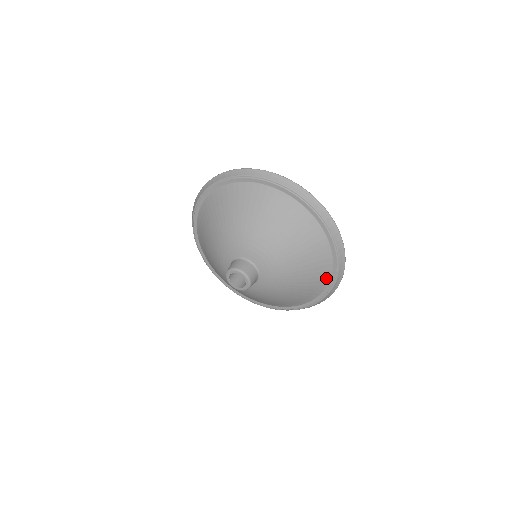
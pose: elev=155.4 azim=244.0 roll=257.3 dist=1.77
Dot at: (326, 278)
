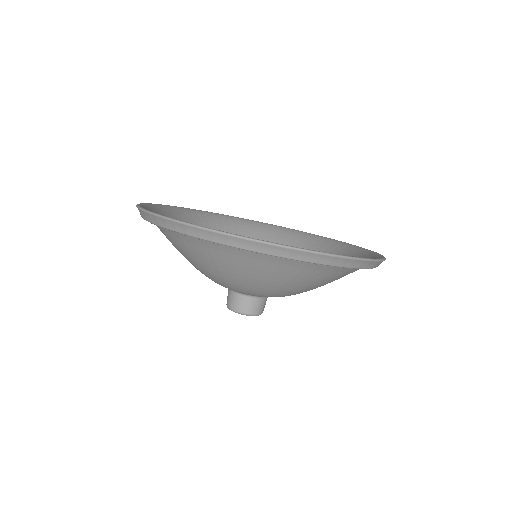
Dot at: occluded
